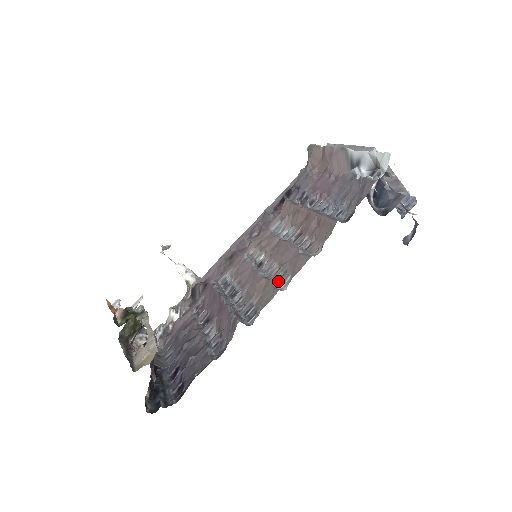
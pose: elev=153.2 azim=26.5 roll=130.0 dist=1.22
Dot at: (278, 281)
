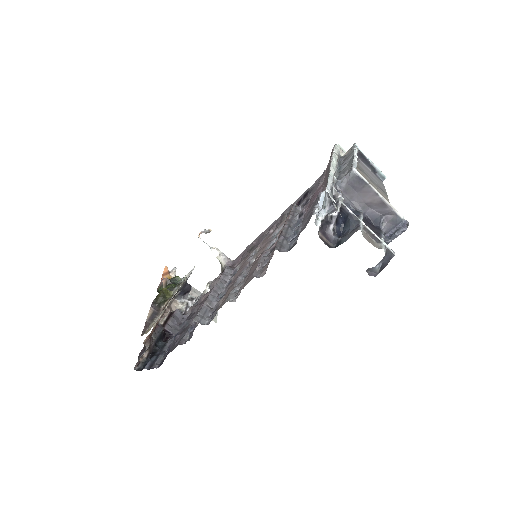
Dot at: (236, 291)
